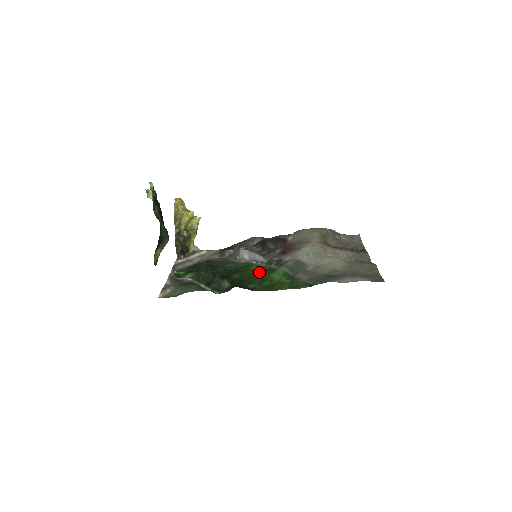
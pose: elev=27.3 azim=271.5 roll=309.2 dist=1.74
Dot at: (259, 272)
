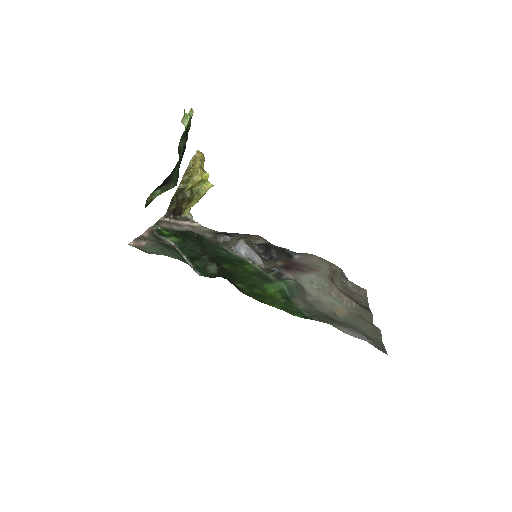
Dot at: (253, 275)
